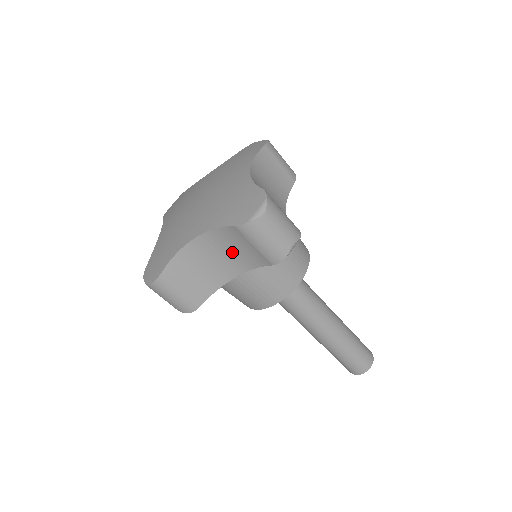
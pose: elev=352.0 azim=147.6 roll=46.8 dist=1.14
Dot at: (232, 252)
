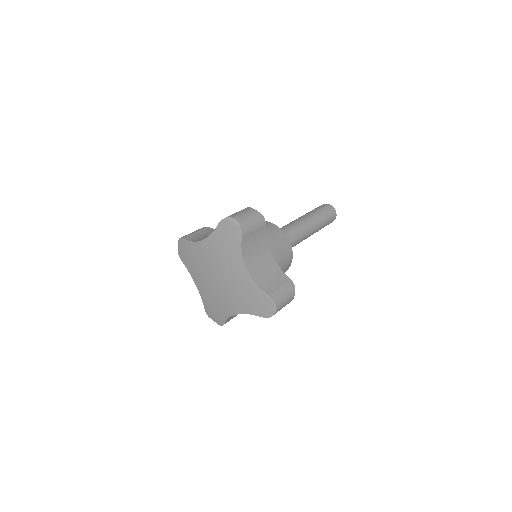
Dot at: occluded
